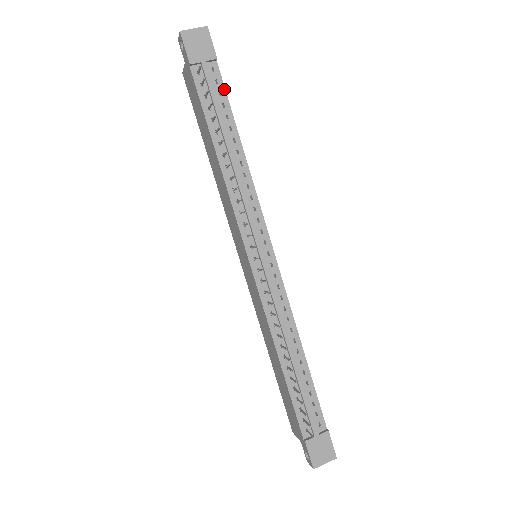
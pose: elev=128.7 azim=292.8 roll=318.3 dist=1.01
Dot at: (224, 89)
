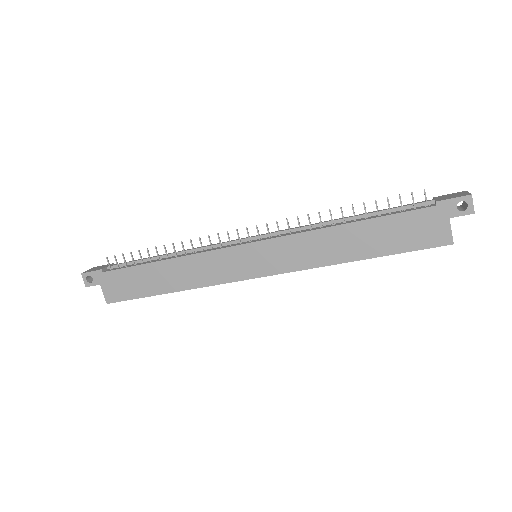
Dot at: occluded
